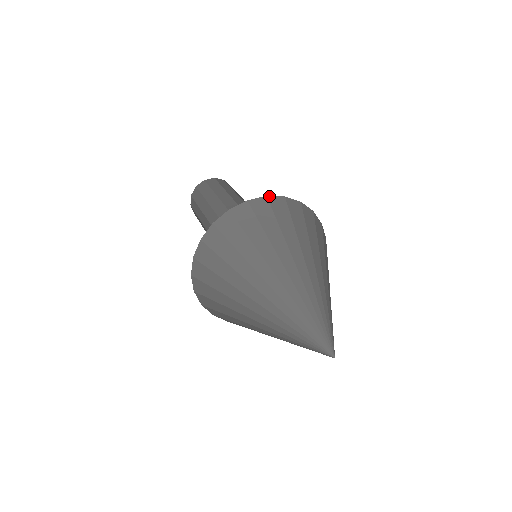
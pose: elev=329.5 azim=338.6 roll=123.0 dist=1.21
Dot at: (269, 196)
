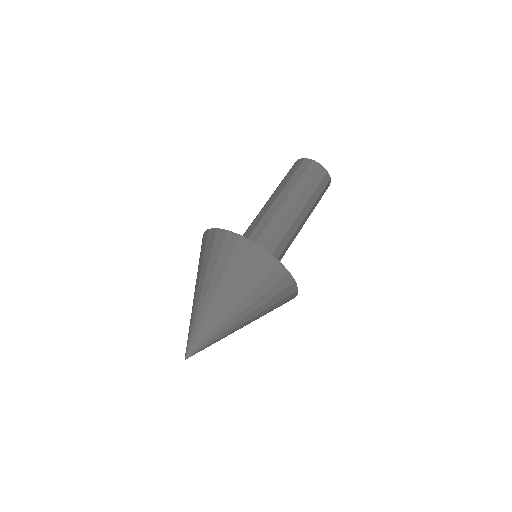
Dot at: (242, 236)
